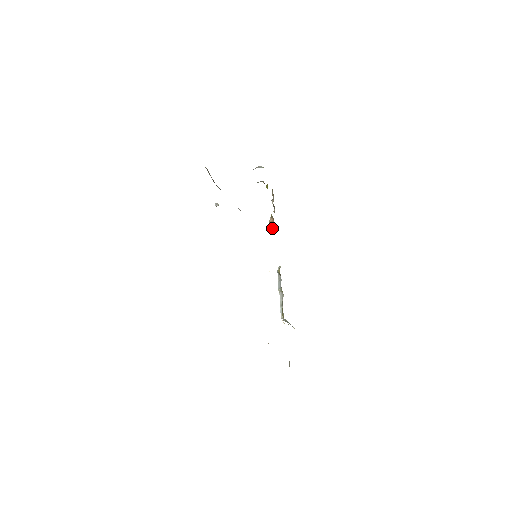
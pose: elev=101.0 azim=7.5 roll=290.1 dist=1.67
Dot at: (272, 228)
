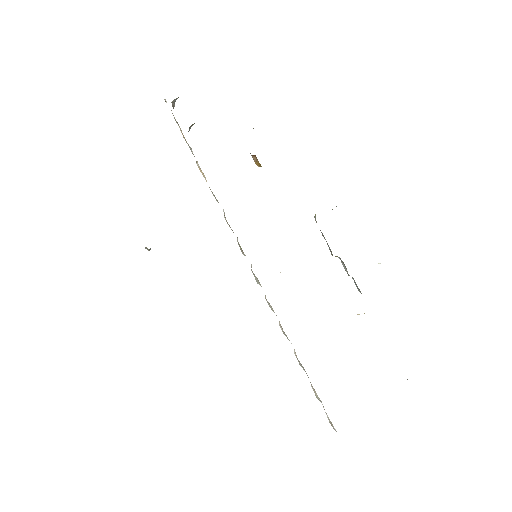
Dot at: occluded
